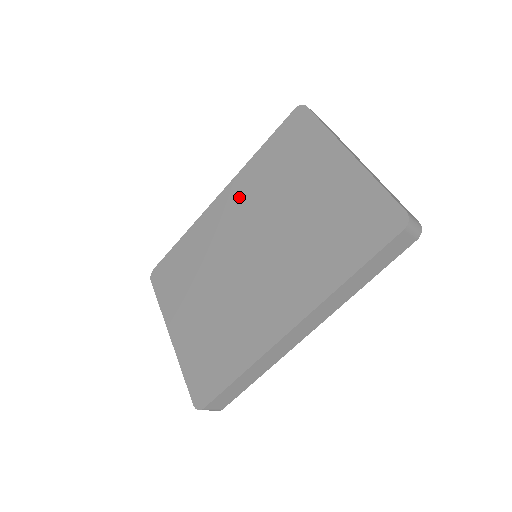
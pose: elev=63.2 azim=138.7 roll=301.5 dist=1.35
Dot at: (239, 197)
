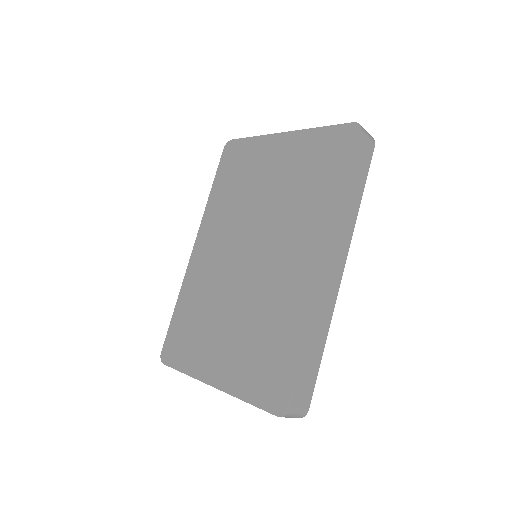
Dot at: (213, 230)
